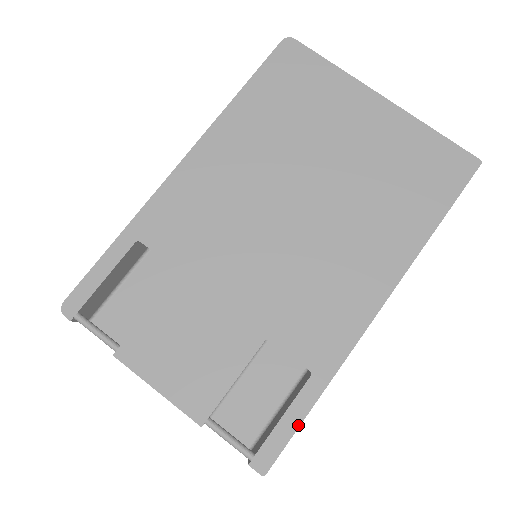
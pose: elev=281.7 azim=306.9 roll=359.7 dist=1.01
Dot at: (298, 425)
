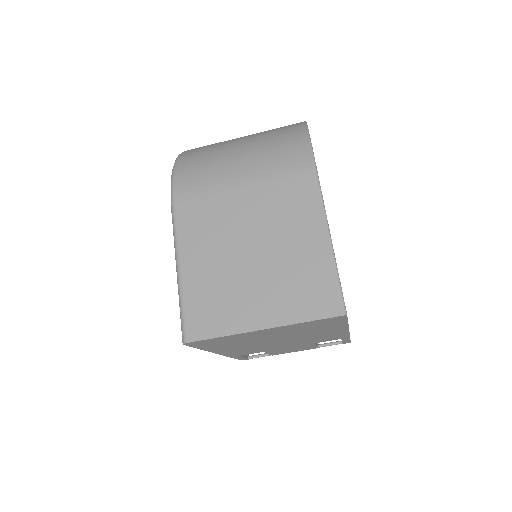
Dot at: (350, 340)
